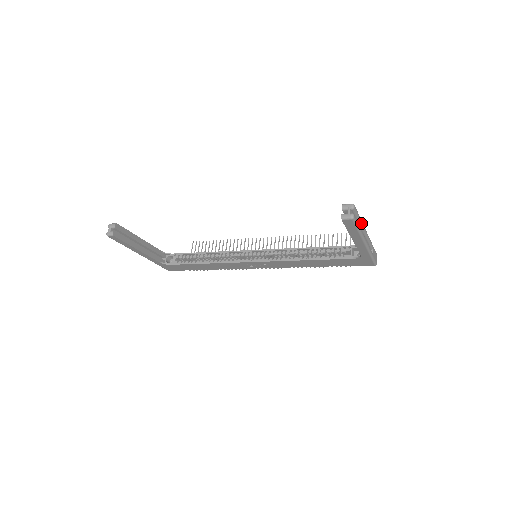
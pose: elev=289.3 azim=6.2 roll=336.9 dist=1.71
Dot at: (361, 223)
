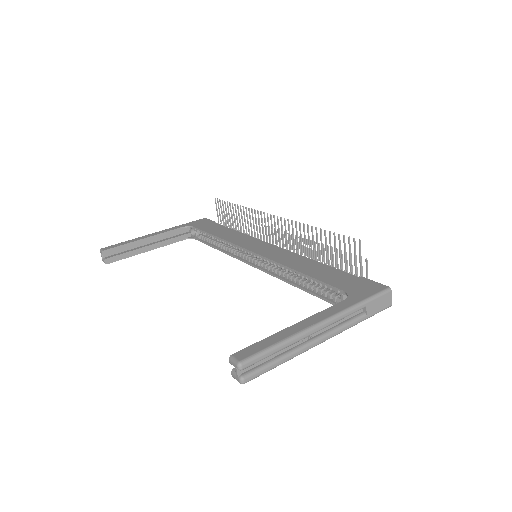
Dot at: (288, 345)
